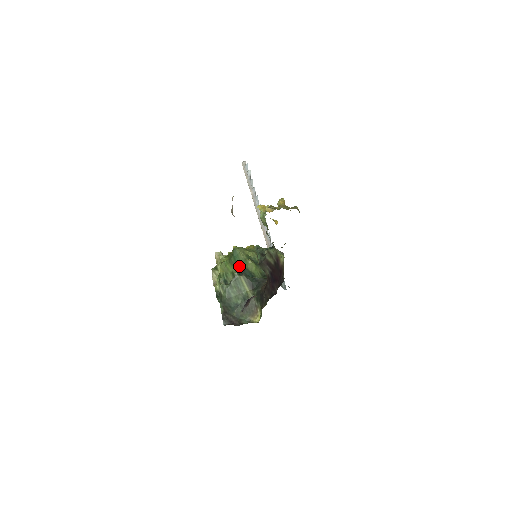
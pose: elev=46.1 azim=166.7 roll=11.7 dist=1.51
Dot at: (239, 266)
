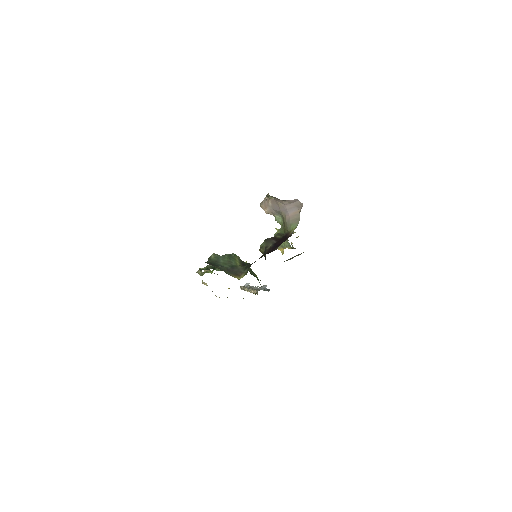
Dot at: occluded
